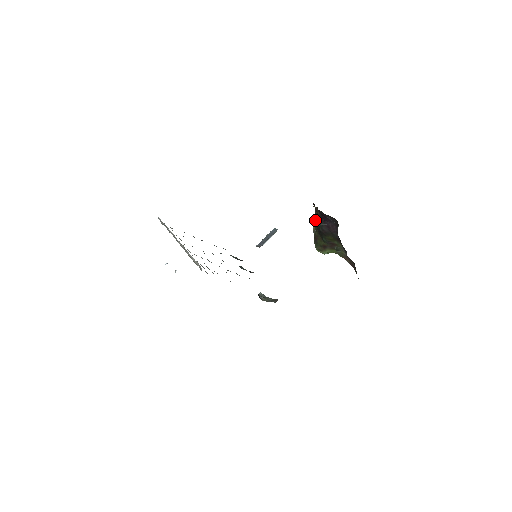
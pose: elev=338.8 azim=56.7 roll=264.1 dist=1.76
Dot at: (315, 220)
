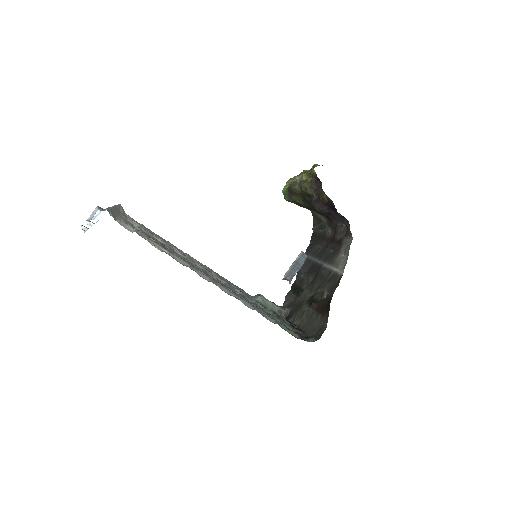
Dot at: (312, 194)
